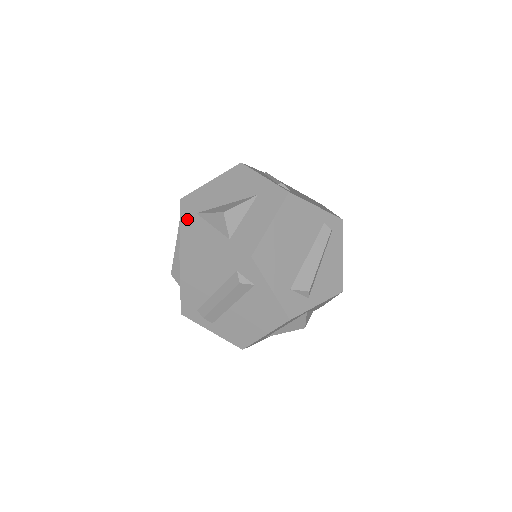
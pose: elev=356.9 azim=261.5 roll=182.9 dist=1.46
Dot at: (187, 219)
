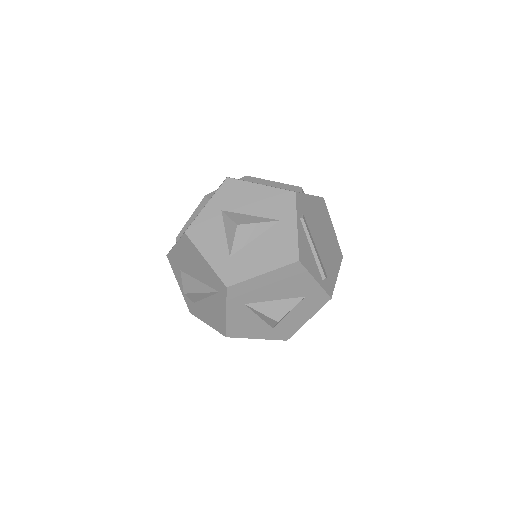
Dot at: (235, 309)
